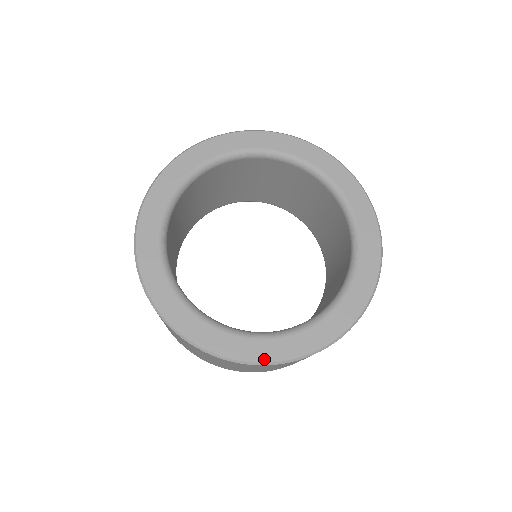
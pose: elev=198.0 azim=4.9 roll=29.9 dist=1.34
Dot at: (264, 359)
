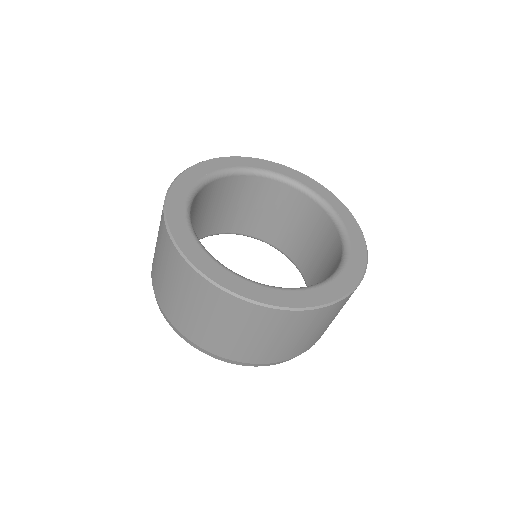
Dot at: (232, 289)
